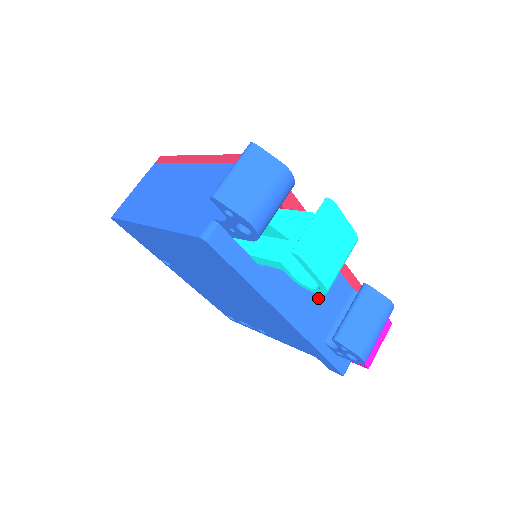
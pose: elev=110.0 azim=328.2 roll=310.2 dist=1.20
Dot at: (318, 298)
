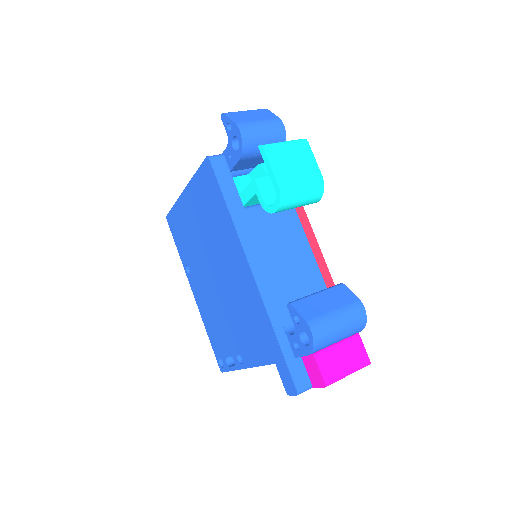
Dot at: (291, 280)
